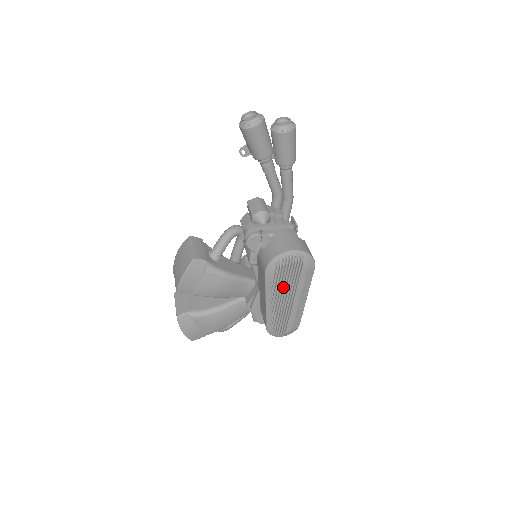
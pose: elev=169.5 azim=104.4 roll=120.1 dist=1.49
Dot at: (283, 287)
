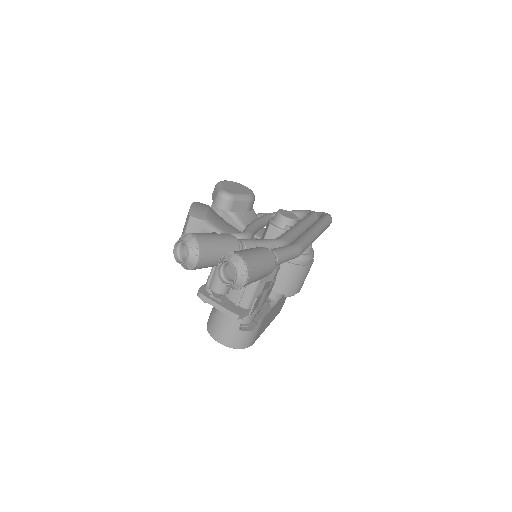
Dot at: occluded
